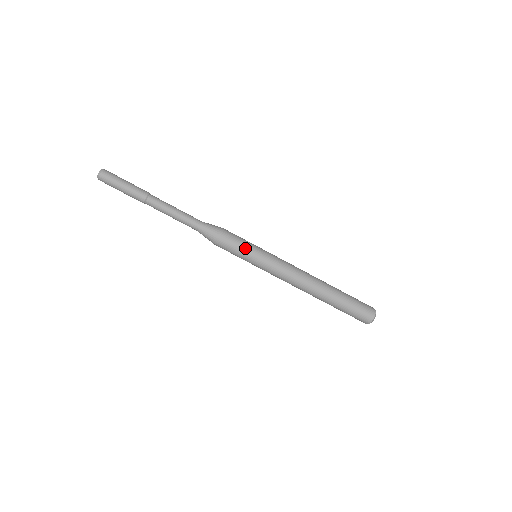
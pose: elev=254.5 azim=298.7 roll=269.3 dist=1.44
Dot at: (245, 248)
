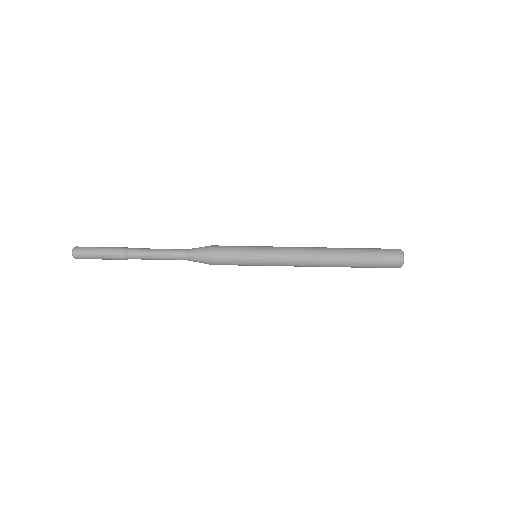
Dot at: (241, 253)
